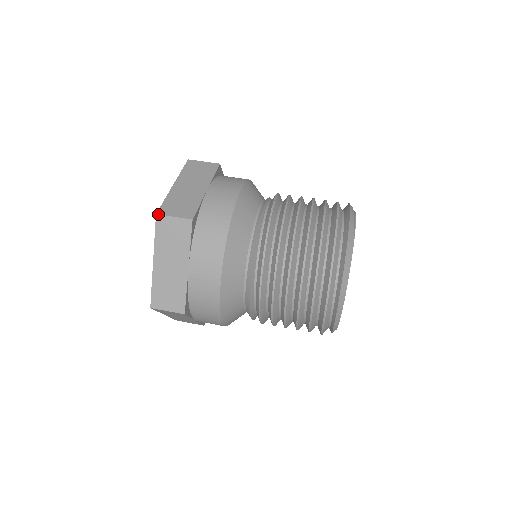
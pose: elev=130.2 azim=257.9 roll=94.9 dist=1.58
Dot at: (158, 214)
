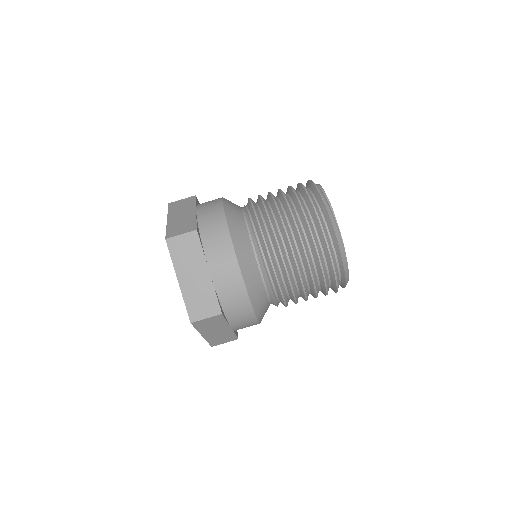
Dot at: (192, 323)
